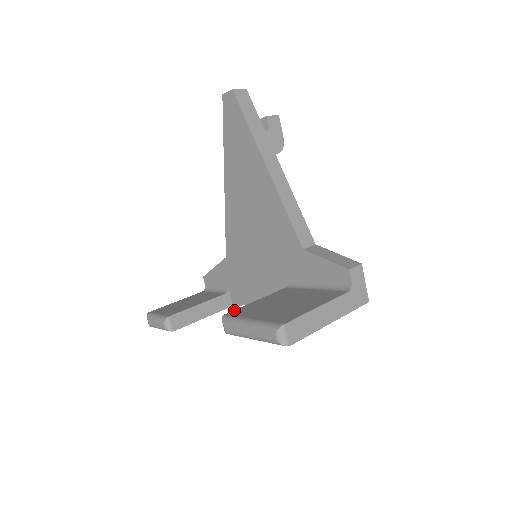
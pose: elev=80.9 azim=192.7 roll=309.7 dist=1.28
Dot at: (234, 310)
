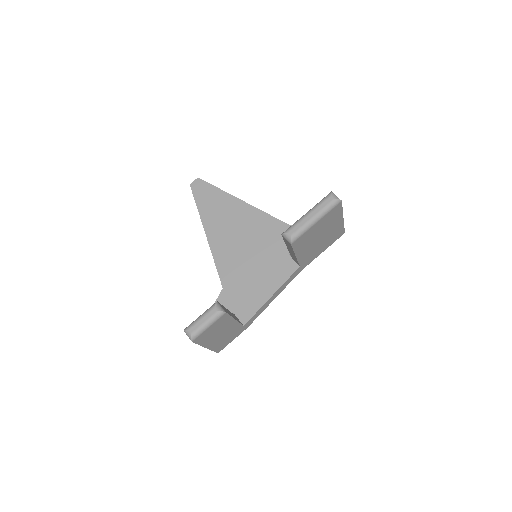
Dot at: occluded
